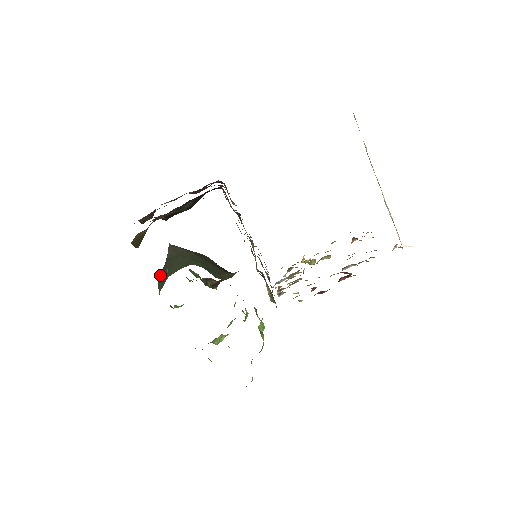
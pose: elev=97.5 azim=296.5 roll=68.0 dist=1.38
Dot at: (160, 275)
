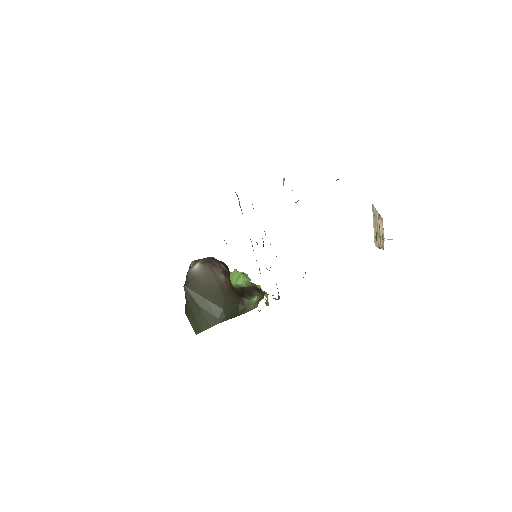
Dot at: (186, 311)
